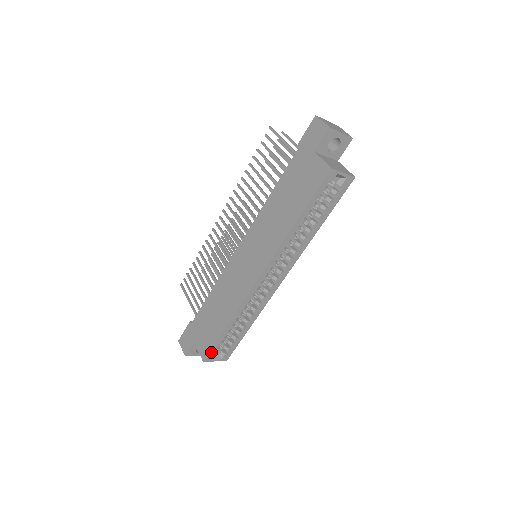
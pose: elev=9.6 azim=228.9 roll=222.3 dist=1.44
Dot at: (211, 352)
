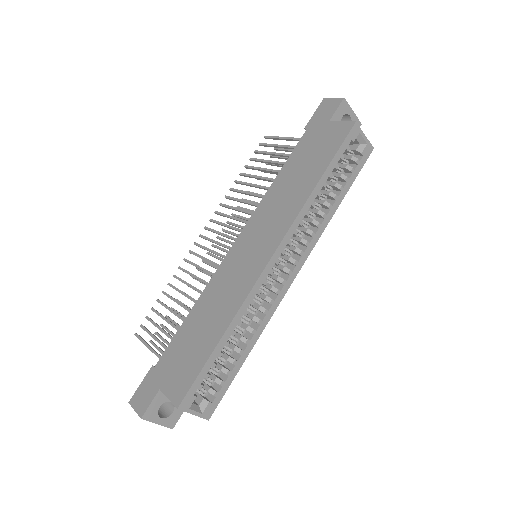
Dot at: (192, 389)
